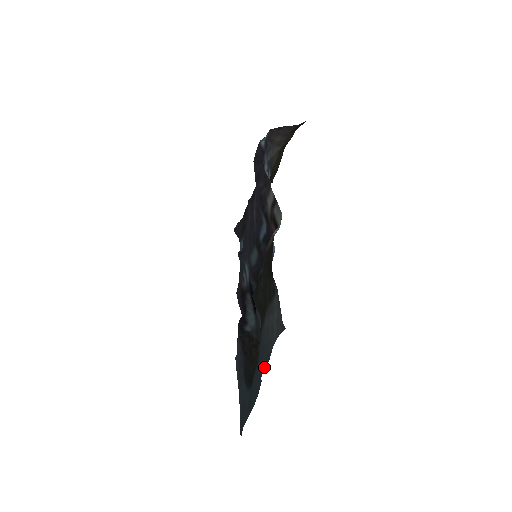
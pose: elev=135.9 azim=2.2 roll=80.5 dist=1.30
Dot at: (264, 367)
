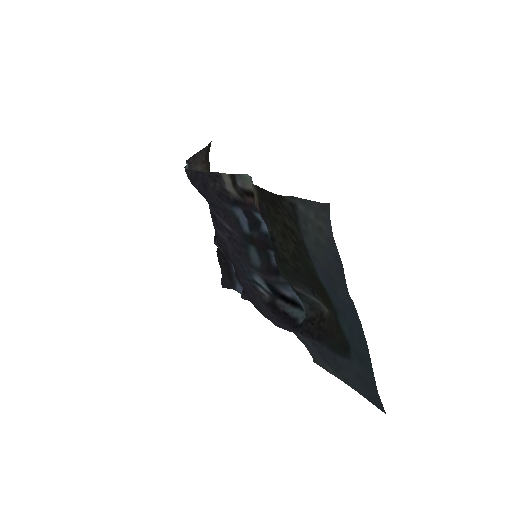
Dot at: (343, 279)
